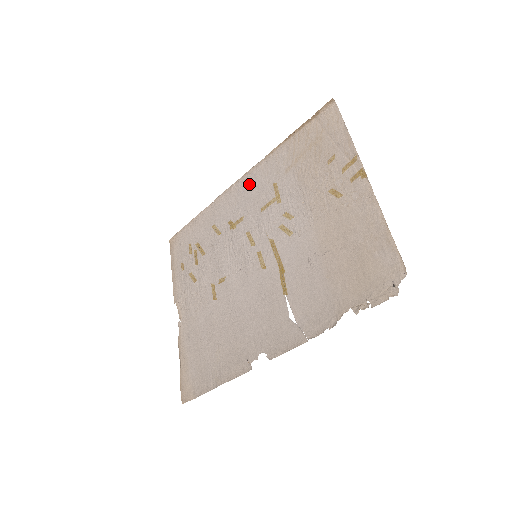
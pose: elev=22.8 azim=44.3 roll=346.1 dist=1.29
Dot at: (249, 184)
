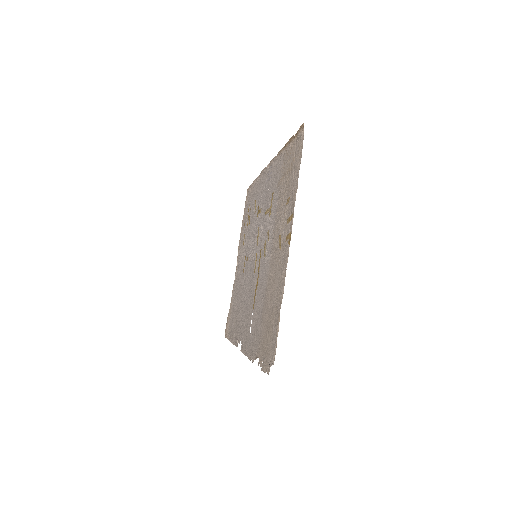
Dot at: (269, 176)
